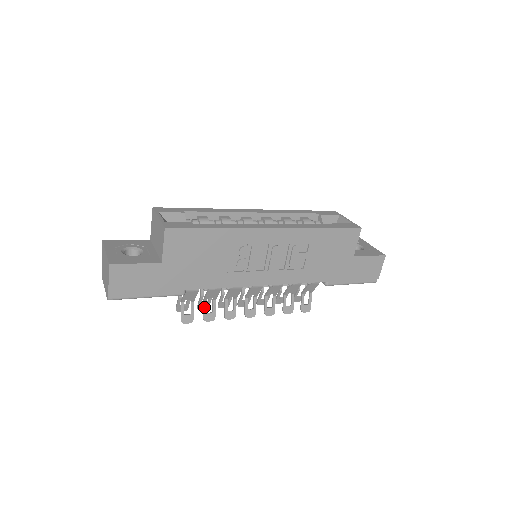
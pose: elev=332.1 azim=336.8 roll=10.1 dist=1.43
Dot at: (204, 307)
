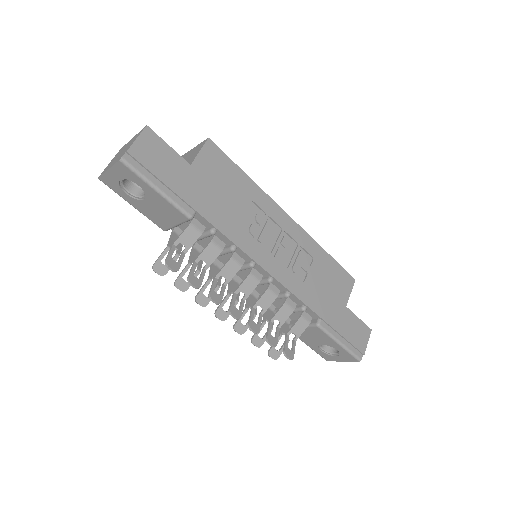
Dot at: (193, 267)
